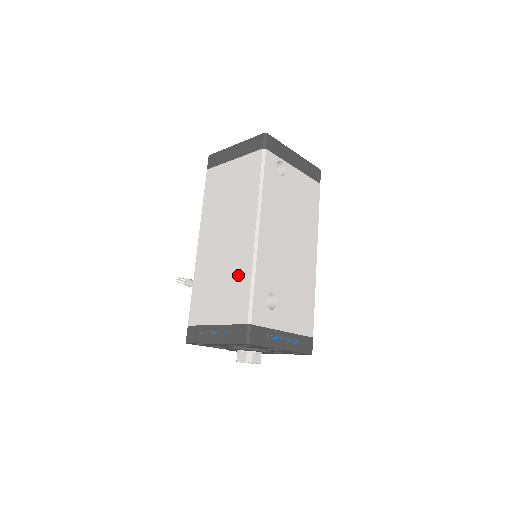
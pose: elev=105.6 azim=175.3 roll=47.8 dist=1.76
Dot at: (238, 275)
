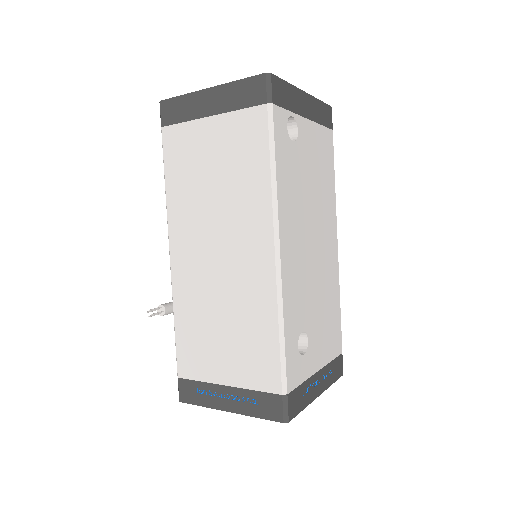
Dot at: (253, 318)
